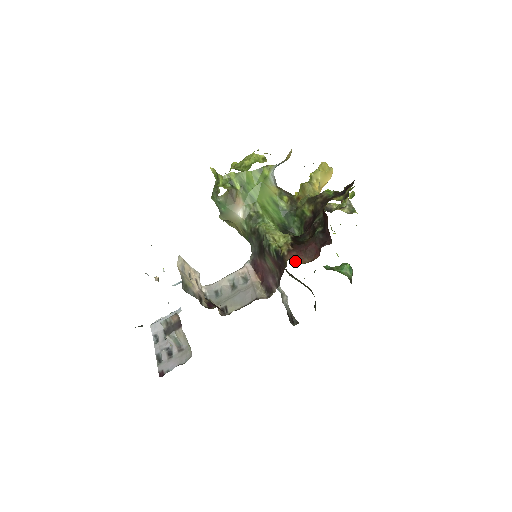
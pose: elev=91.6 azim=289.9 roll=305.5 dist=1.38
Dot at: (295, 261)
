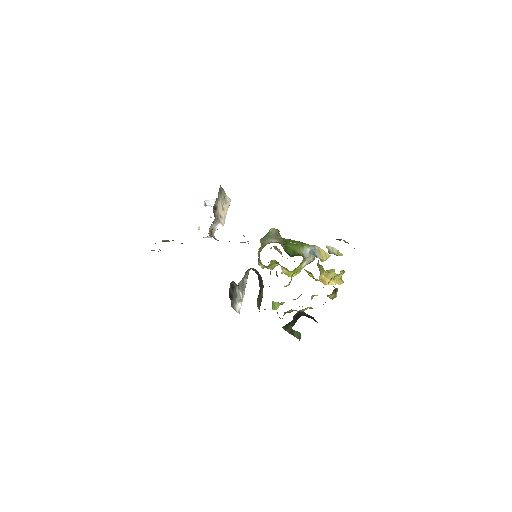
Dot at: occluded
